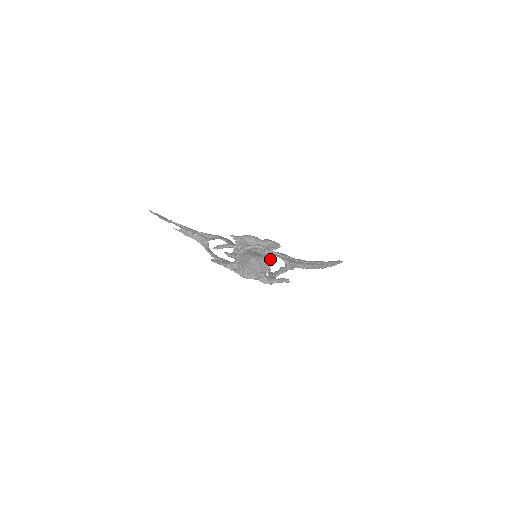
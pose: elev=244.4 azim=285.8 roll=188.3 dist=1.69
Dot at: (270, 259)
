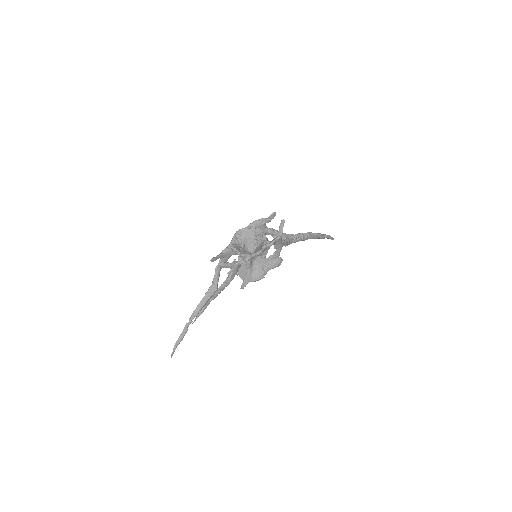
Dot at: (255, 228)
